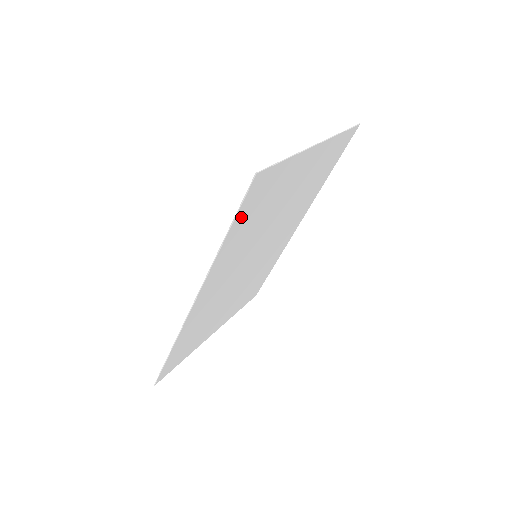
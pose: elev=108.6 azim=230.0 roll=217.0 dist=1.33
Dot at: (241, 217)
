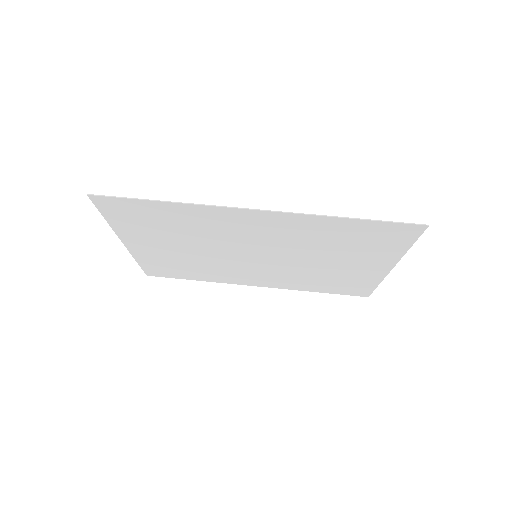
Dot at: (370, 226)
